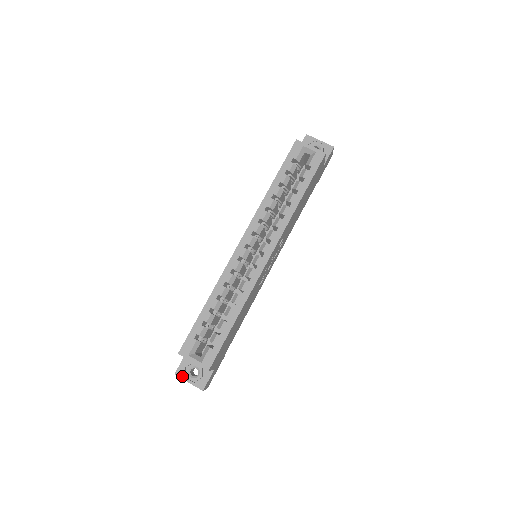
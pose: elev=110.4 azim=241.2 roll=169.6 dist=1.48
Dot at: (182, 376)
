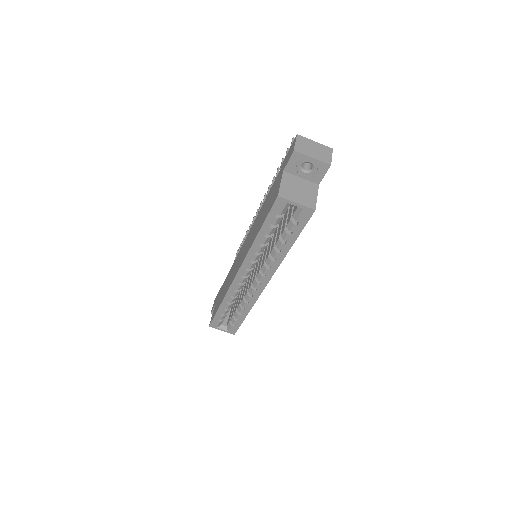
Dot at: occluded
